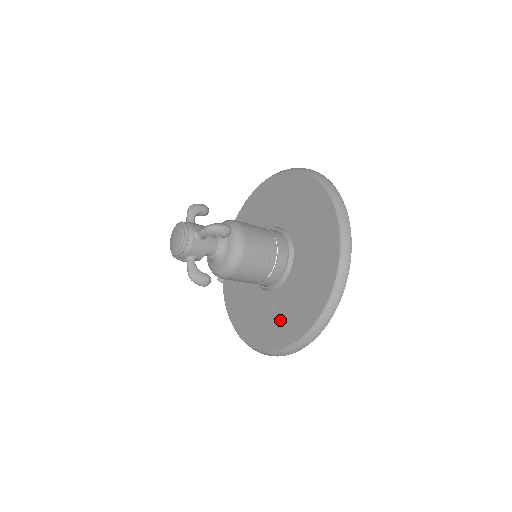
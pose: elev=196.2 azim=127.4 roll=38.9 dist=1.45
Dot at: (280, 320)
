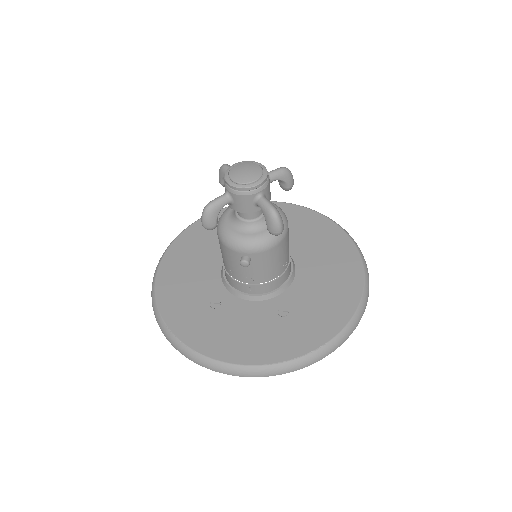
Dot at: (307, 317)
